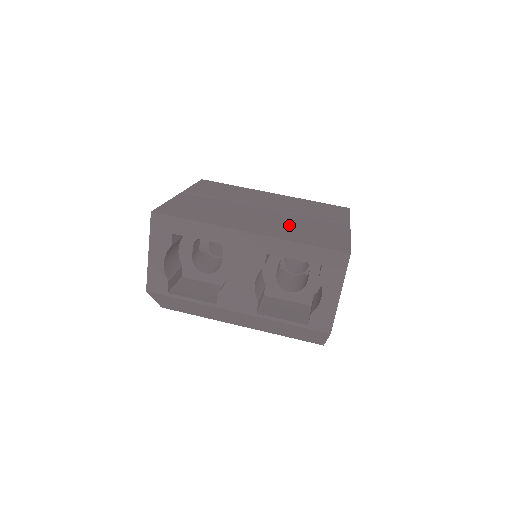
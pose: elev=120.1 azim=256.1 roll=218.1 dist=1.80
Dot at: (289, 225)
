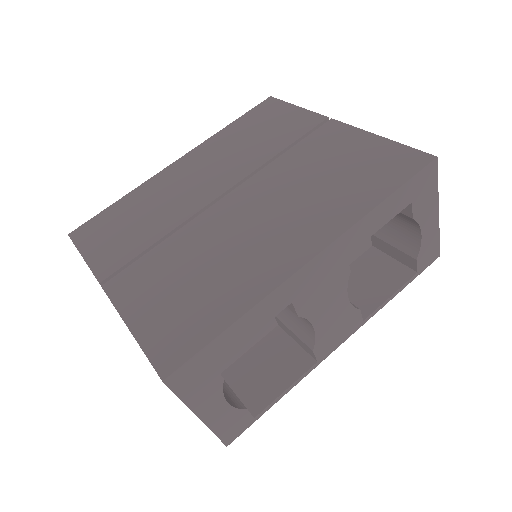
Dot at: (306, 191)
